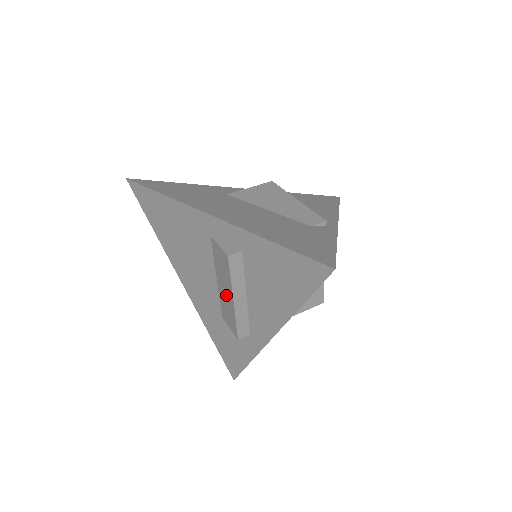
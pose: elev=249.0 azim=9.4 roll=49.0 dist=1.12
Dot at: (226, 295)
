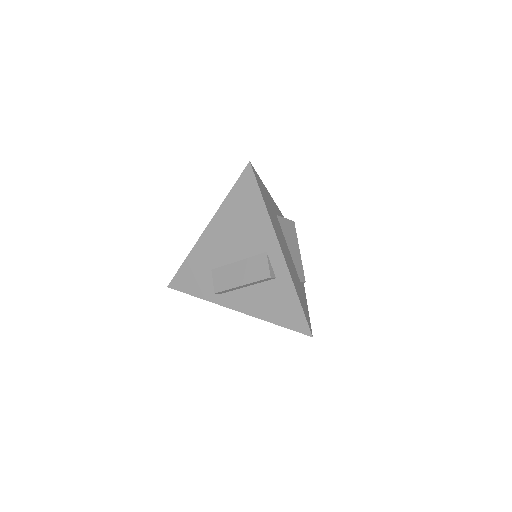
Dot at: (237, 276)
